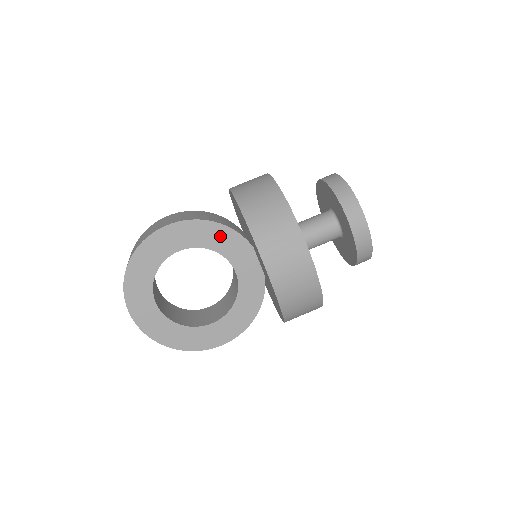
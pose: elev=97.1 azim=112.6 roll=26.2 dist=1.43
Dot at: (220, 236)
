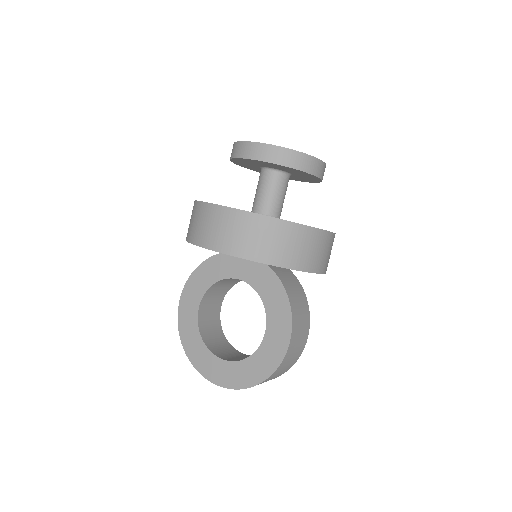
Dot at: (209, 270)
